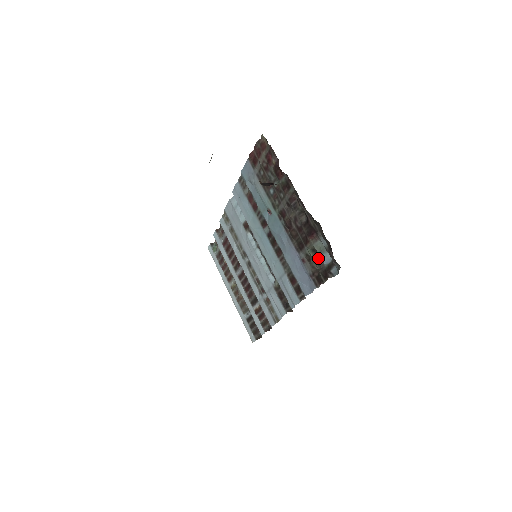
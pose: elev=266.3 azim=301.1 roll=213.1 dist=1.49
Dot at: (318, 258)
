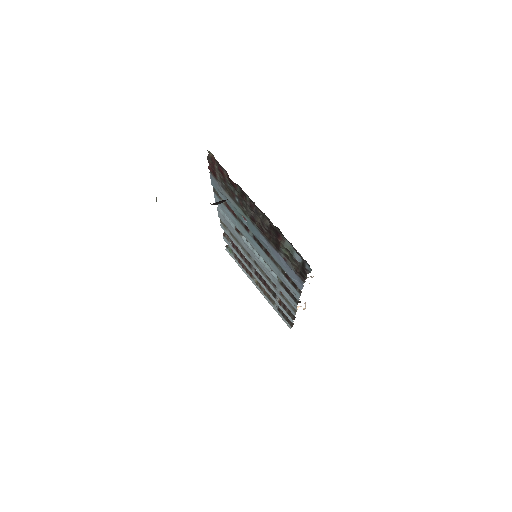
Dot at: (293, 256)
